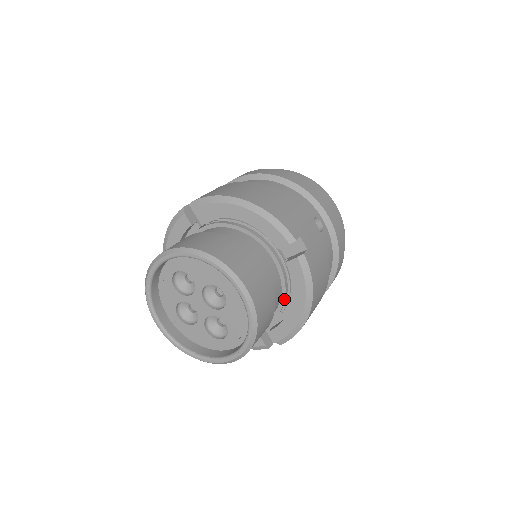
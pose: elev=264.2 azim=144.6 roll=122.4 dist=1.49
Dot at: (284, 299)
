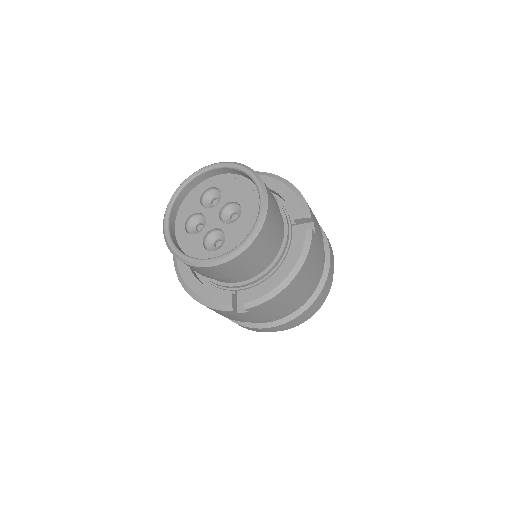
Dot at: (275, 263)
